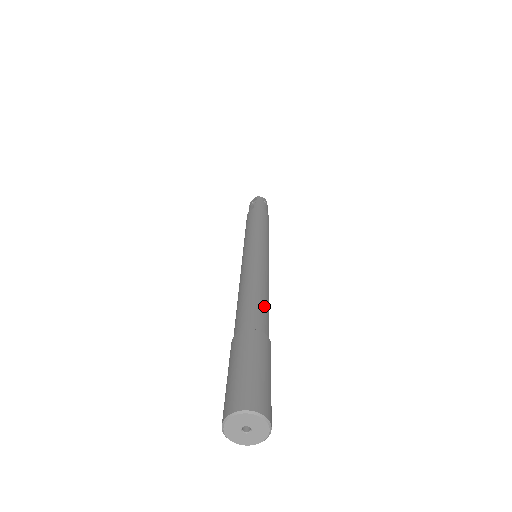
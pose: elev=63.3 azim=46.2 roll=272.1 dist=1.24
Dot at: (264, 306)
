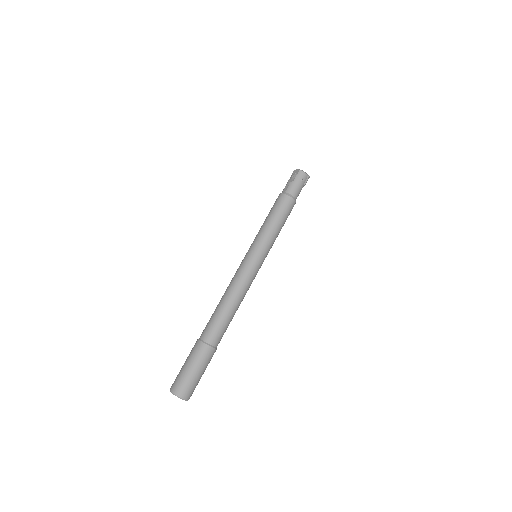
Dot at: (225, 323)
